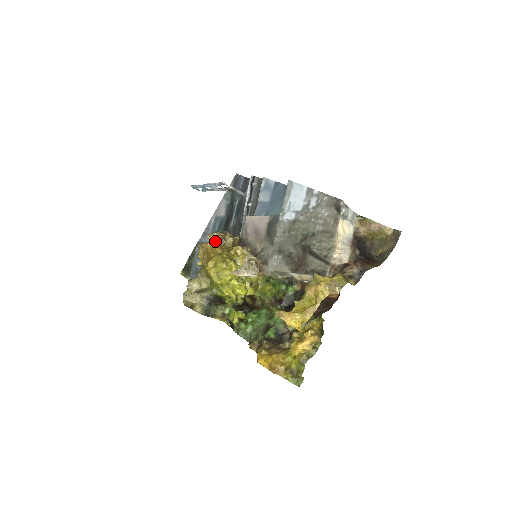
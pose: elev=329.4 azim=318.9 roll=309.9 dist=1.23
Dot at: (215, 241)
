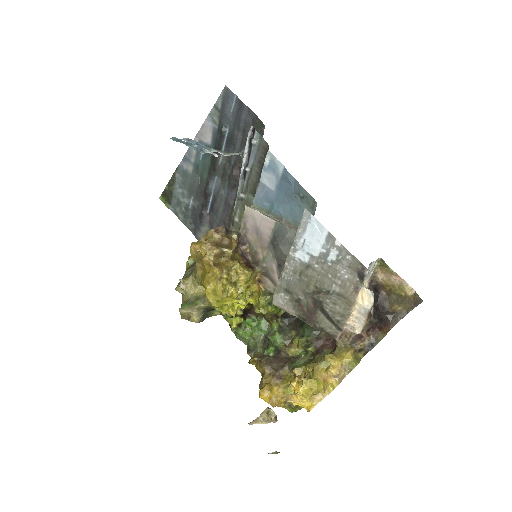
Dot at: (212, 257)
